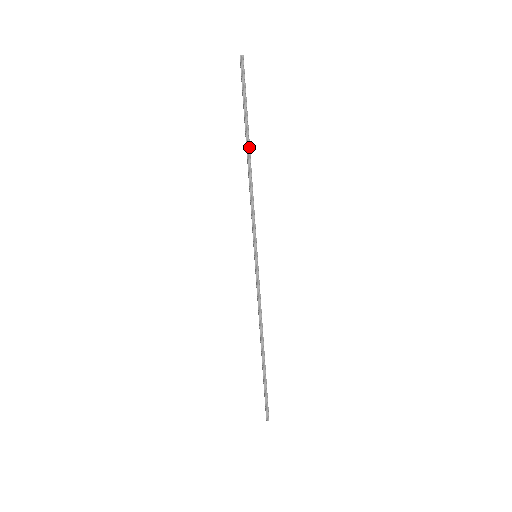
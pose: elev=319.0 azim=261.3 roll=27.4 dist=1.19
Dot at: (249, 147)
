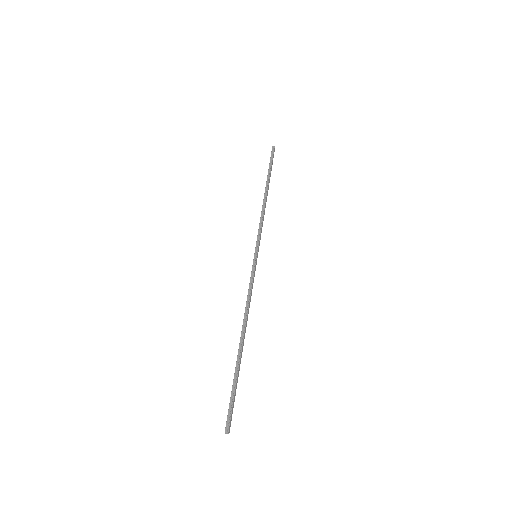
Dot at: (267, 187)
